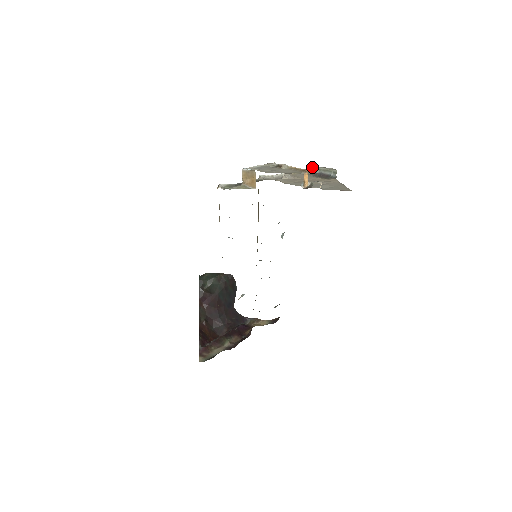
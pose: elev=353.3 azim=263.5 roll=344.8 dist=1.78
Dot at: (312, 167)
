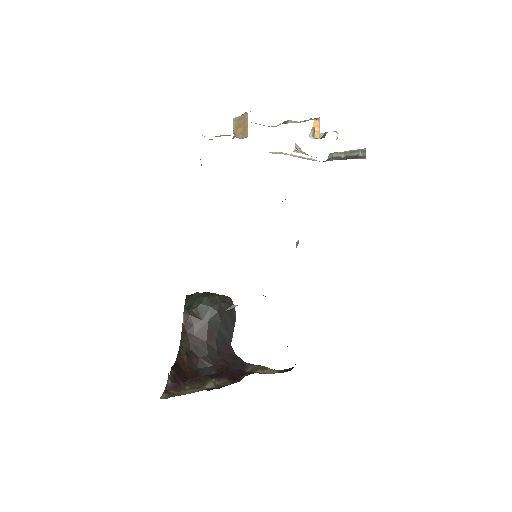
Dot at: (336, 153)
